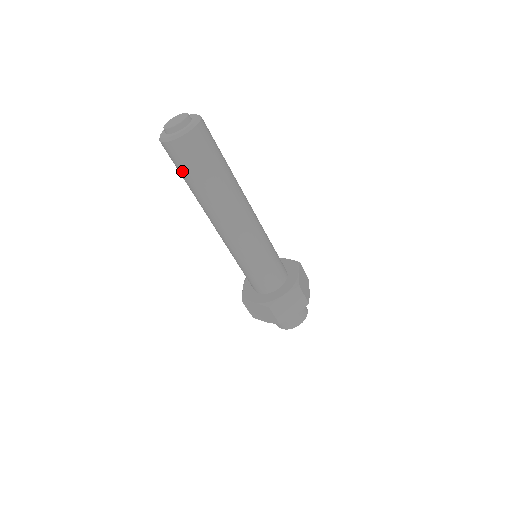
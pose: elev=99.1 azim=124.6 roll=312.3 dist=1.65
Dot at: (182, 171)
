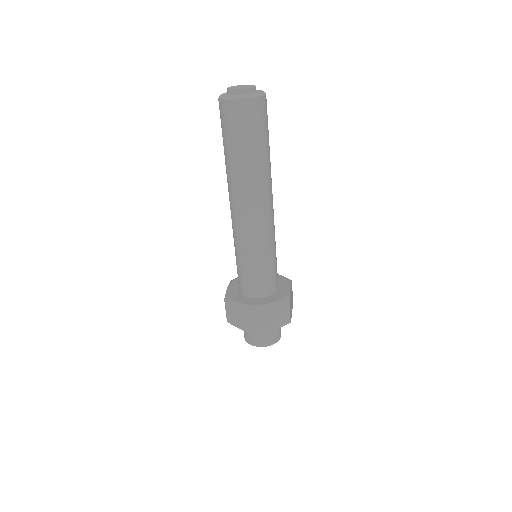
Dot at: (228, 135)
